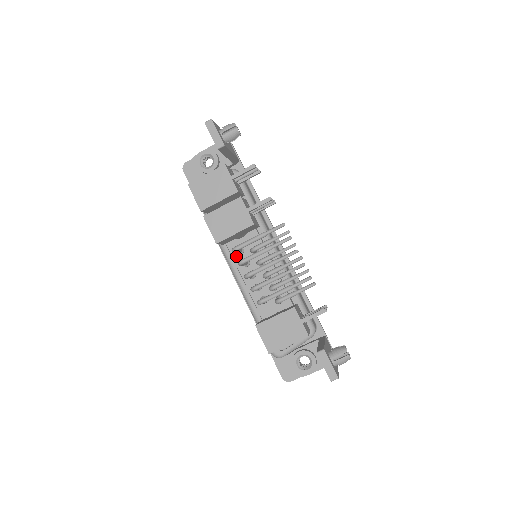
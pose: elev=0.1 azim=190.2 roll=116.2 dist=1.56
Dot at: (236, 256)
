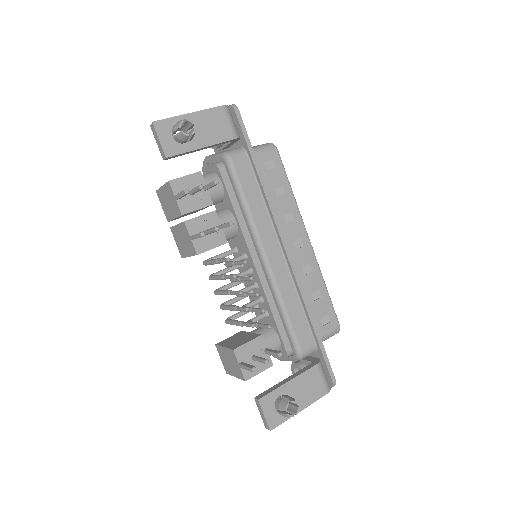
Dot at: (234, 253)
